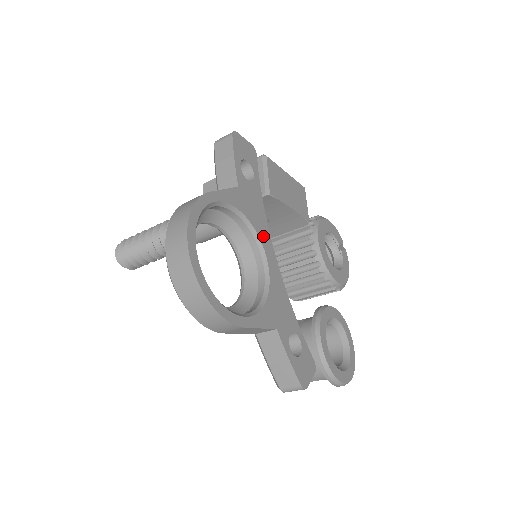
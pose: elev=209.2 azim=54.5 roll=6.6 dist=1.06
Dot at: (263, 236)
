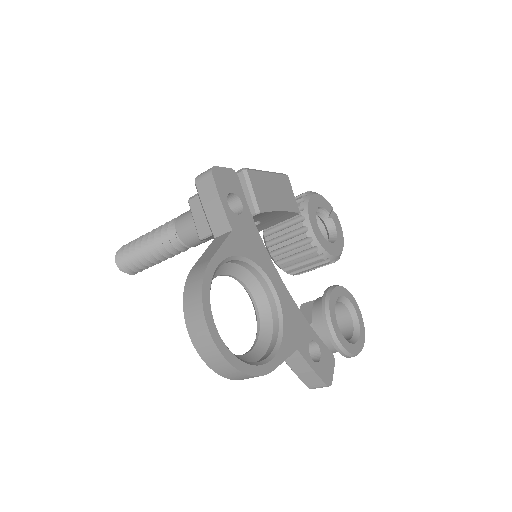
Dot at: (265, 265)
